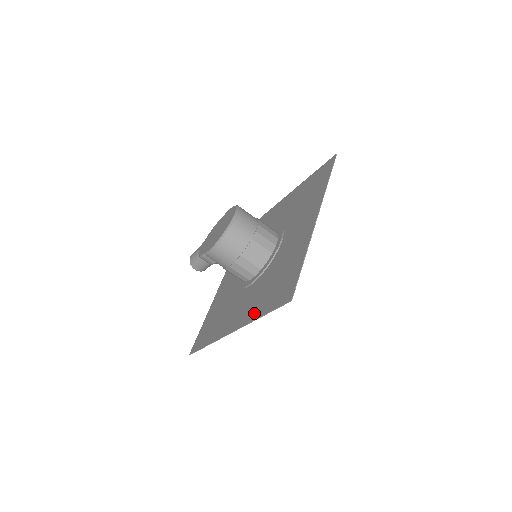
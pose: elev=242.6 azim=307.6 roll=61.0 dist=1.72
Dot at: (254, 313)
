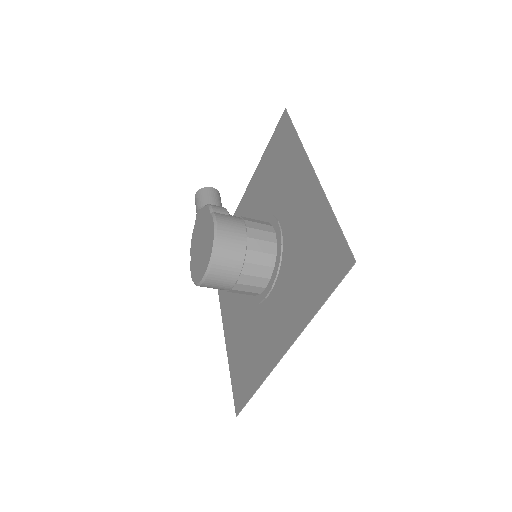
Dot at: (230, 351)
